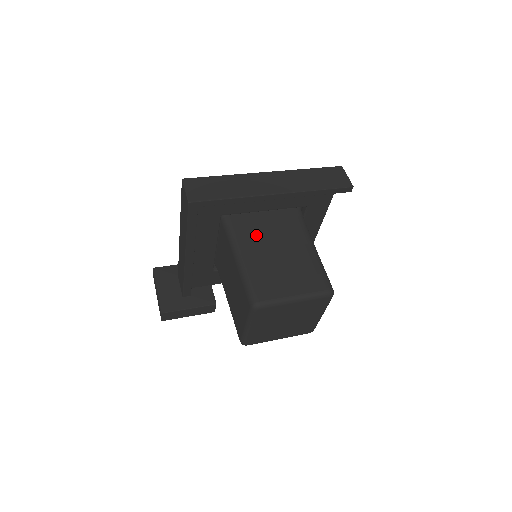
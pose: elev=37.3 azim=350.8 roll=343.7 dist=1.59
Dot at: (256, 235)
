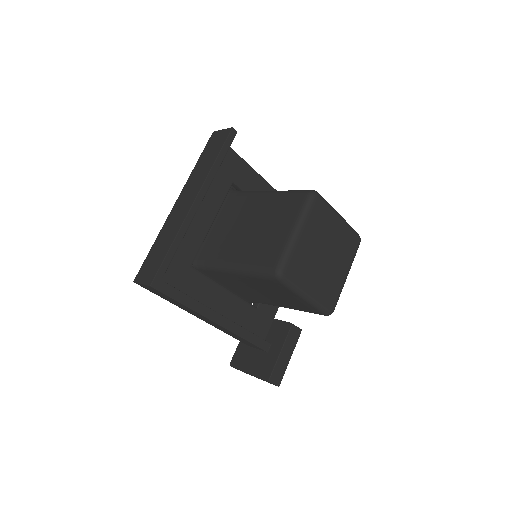
Dot at: (226, 242)
